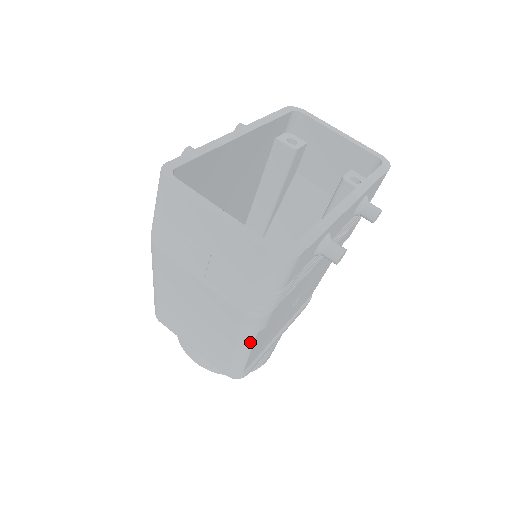
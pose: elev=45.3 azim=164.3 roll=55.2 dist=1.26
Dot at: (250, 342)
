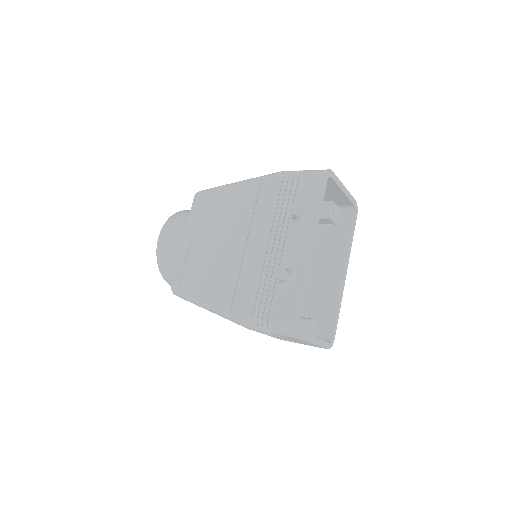
Dot at: occluded
